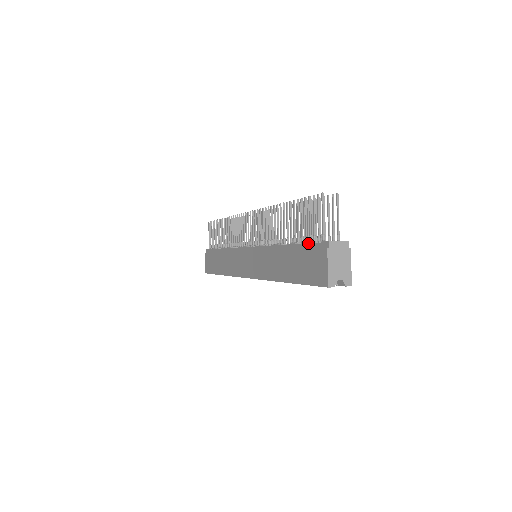
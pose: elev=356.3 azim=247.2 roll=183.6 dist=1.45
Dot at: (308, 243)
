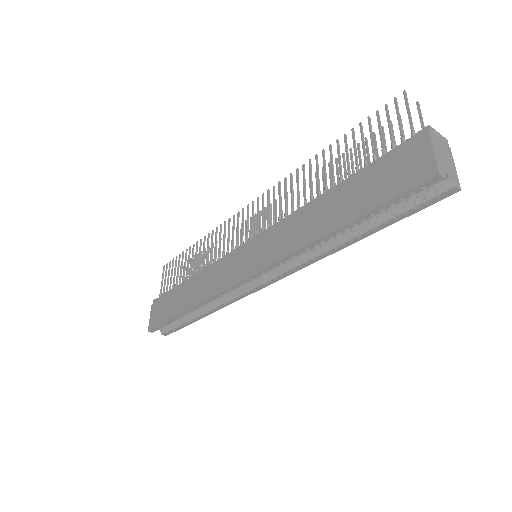
Dot at: (383, 155)
